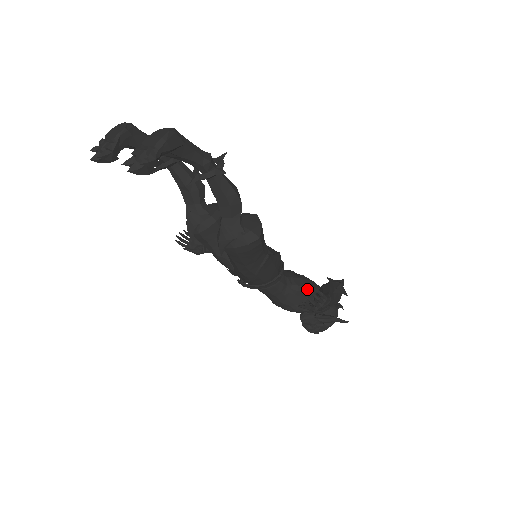
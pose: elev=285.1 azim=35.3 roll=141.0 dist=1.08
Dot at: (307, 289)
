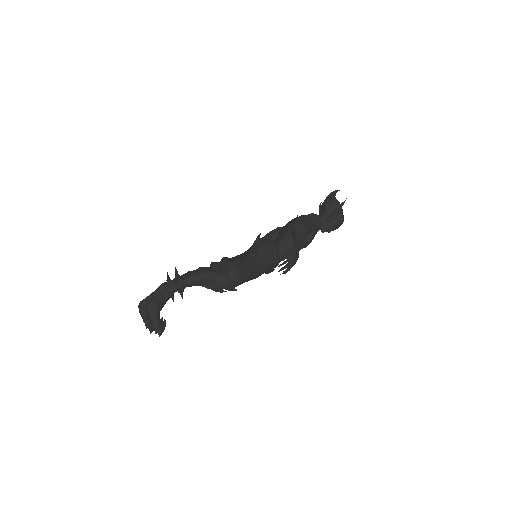
Dot at: occluded
